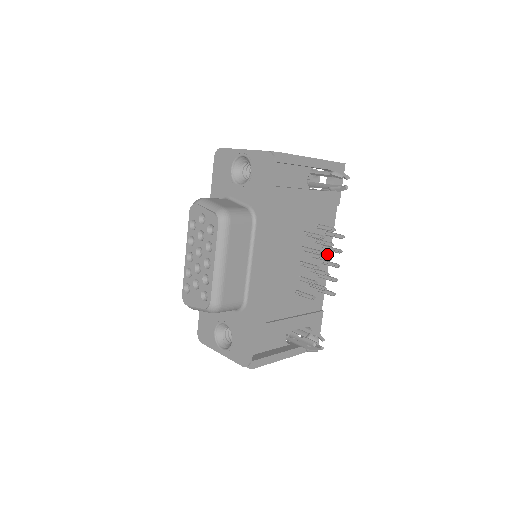
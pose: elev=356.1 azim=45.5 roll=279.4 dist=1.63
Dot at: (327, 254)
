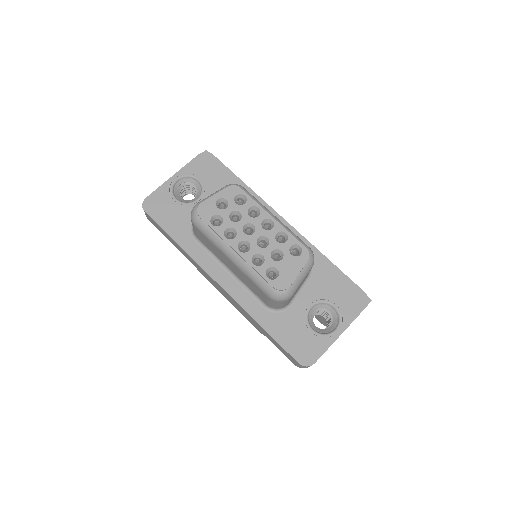
Dot at: occluded
